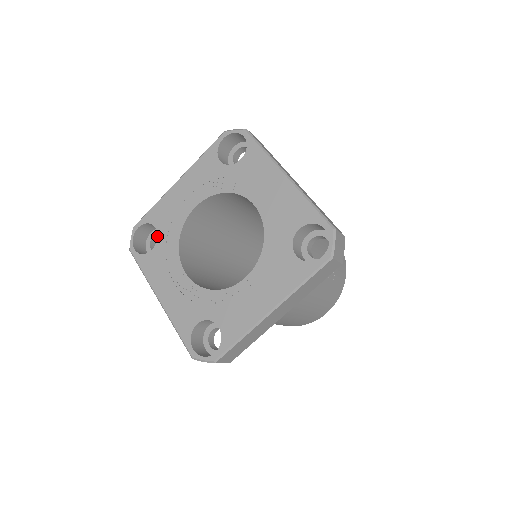
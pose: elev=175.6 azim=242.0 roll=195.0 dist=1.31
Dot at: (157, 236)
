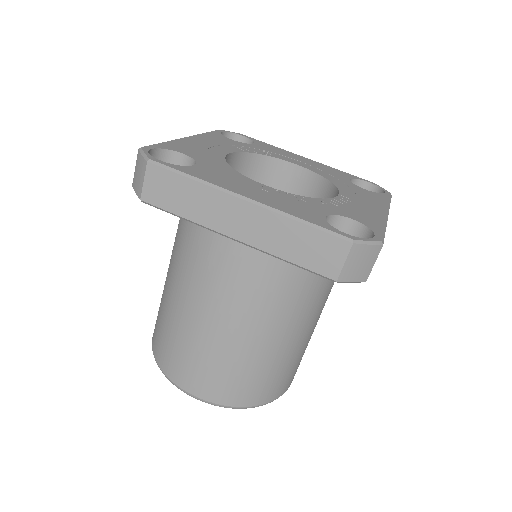
Dot at: (193, 158)
